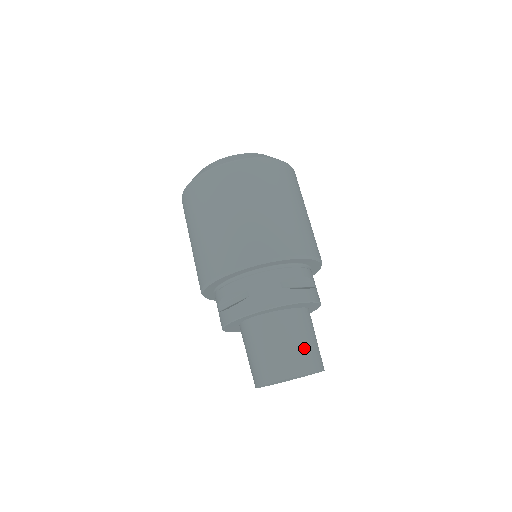
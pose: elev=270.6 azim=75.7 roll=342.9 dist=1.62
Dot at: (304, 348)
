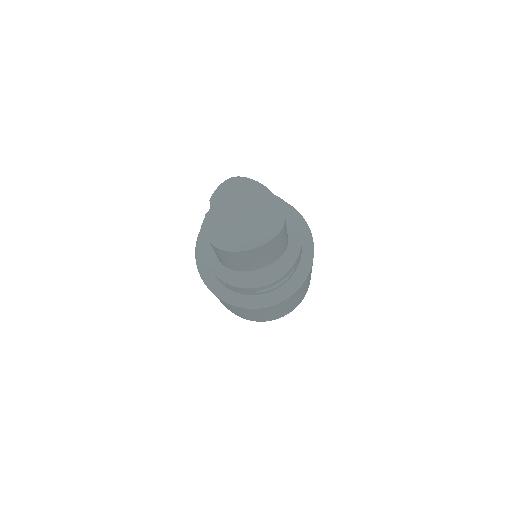
Dot at: occluded
